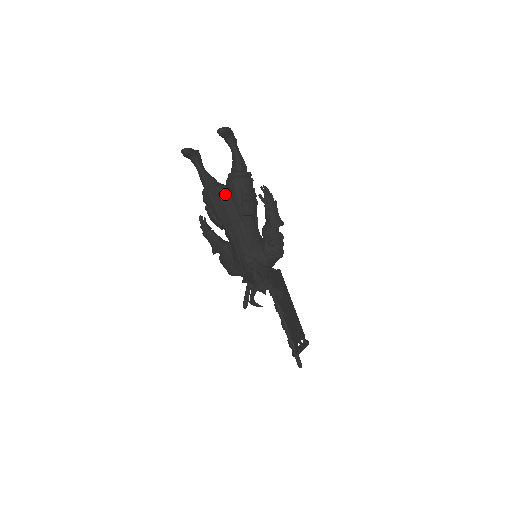
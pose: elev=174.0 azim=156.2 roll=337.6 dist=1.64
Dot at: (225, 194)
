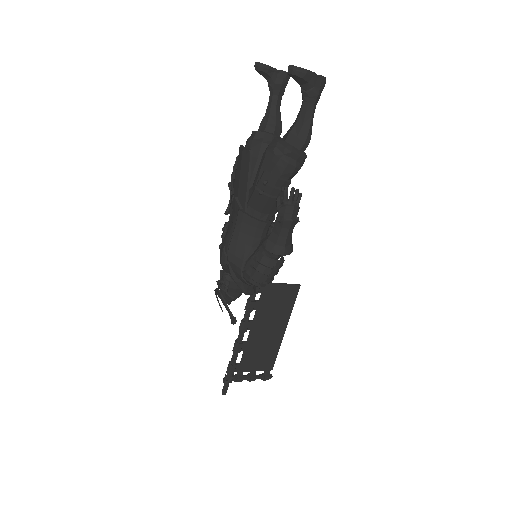
Dot at: (246, 162)
